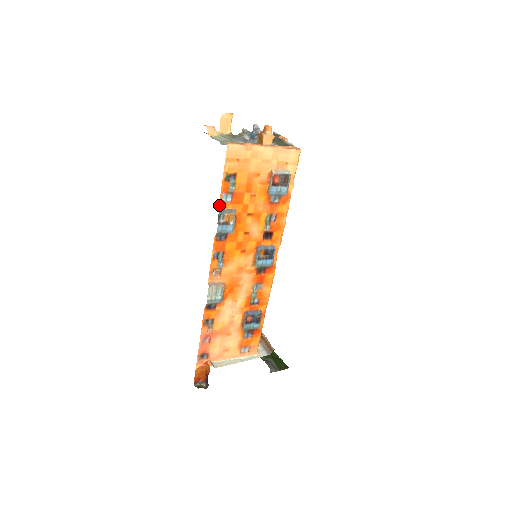
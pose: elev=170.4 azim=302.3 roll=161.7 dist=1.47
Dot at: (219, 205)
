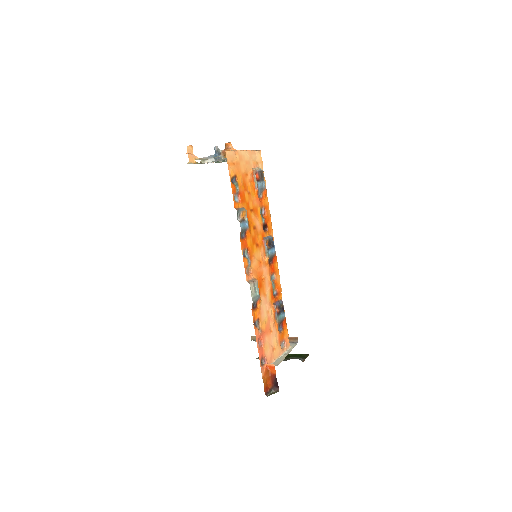
Dot at: (234, 205)
